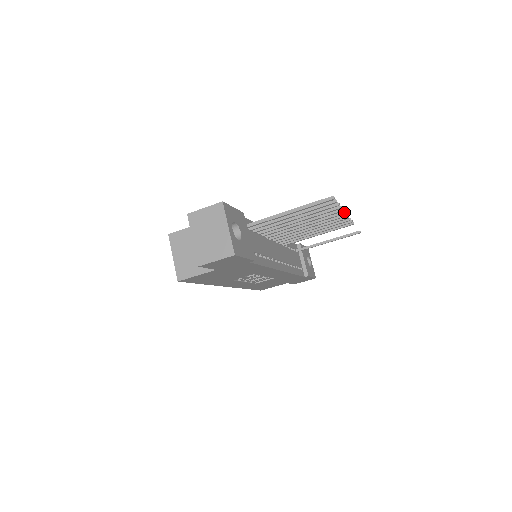
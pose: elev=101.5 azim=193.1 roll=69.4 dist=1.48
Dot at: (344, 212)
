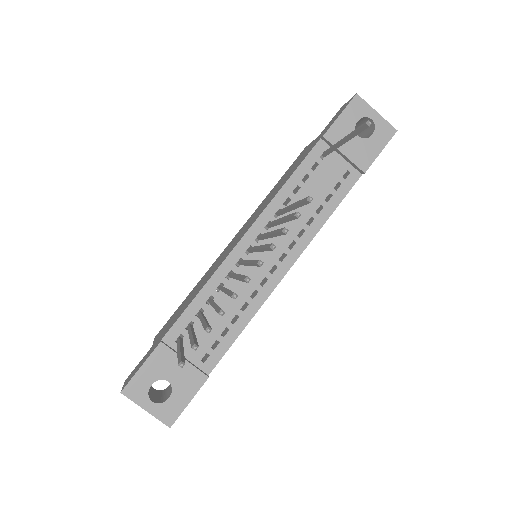
Dot at: (246, 282)
